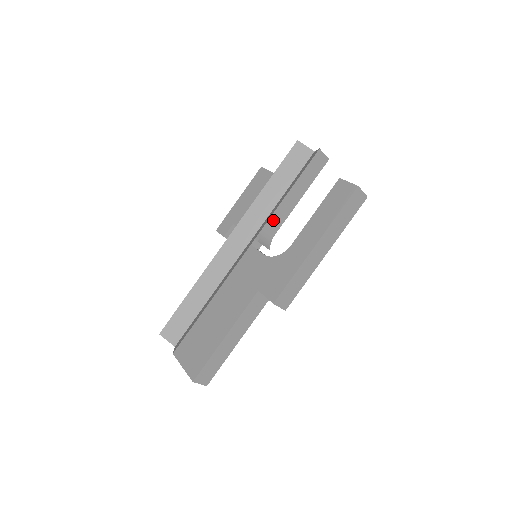
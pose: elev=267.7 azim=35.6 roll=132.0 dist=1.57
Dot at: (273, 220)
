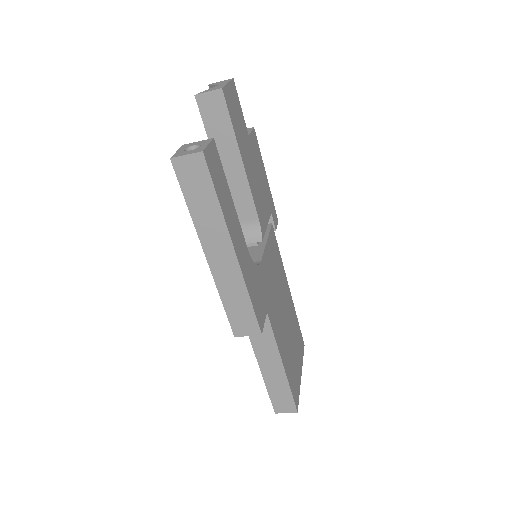
Dot at: (237, 208)
